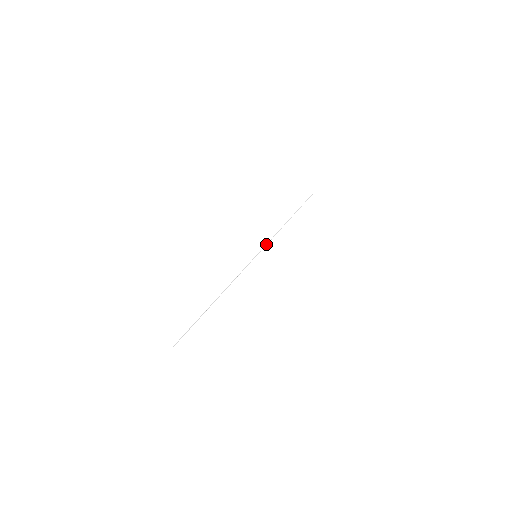
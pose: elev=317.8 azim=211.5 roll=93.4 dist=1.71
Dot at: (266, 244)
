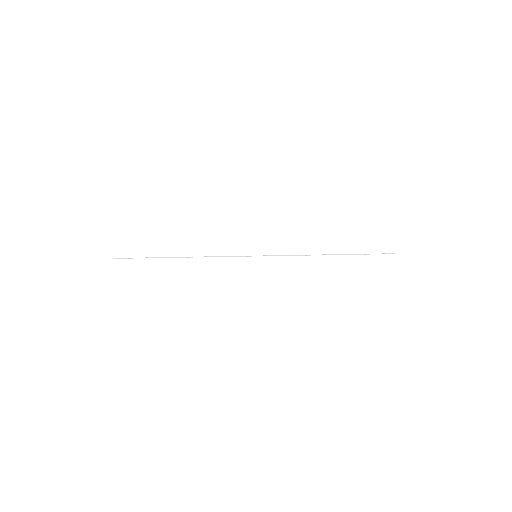
Dot at: (279, 255)
